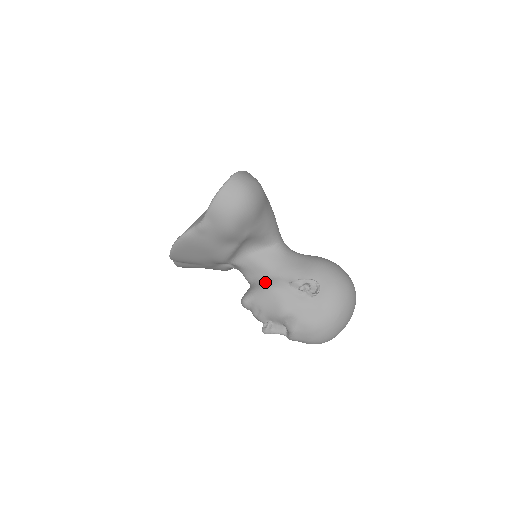
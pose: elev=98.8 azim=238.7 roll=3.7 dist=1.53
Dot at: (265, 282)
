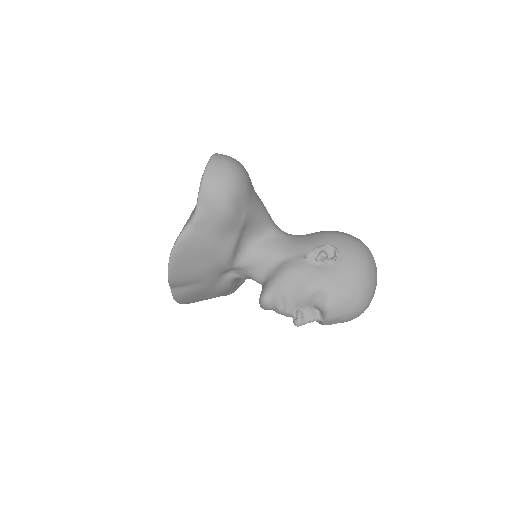
Dot at: (278, 268)
